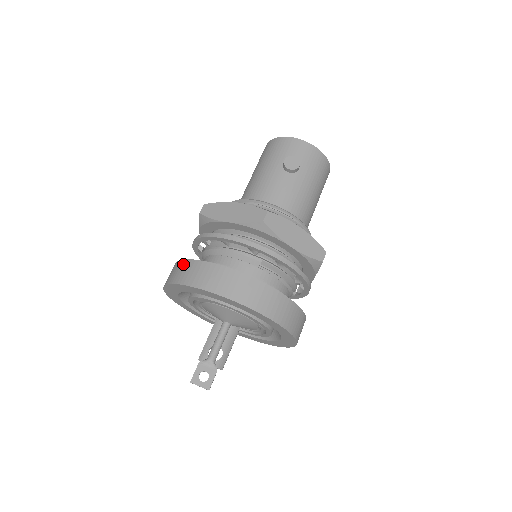
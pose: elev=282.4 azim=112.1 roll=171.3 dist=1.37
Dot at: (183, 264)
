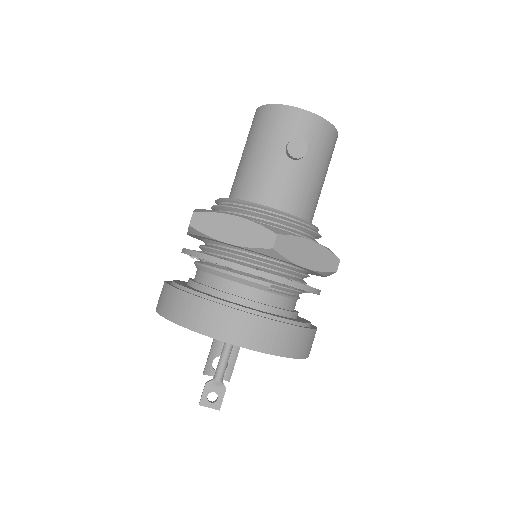
Dot at: (179, 297)
